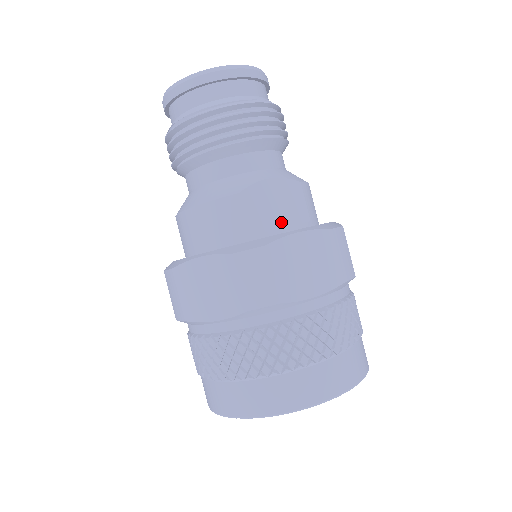
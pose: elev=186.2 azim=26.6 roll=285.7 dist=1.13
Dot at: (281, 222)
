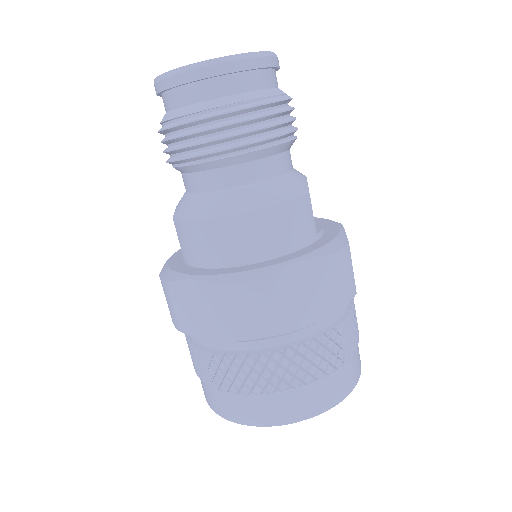
Dot at: occluded
